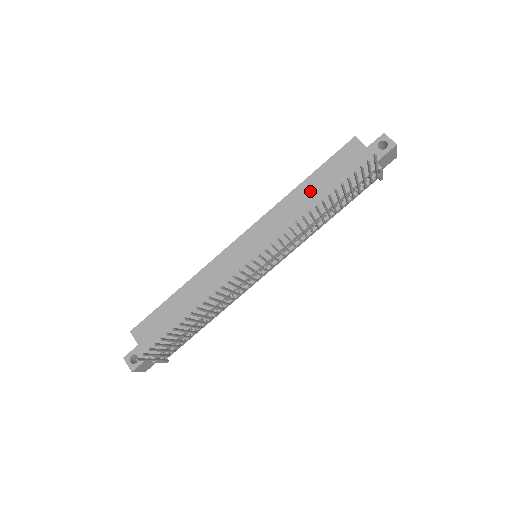
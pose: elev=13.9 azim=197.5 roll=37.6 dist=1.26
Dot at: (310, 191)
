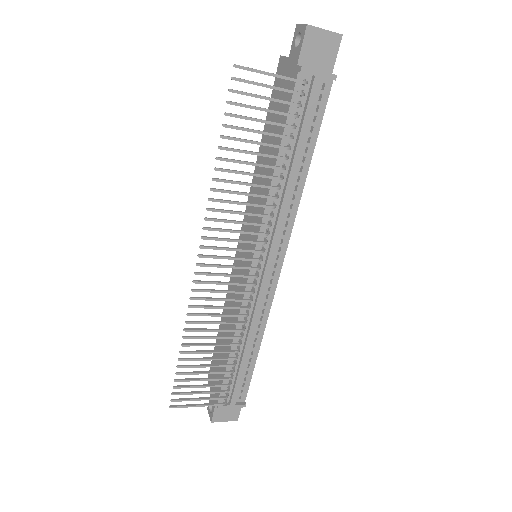
Dot at: (264, 152)
